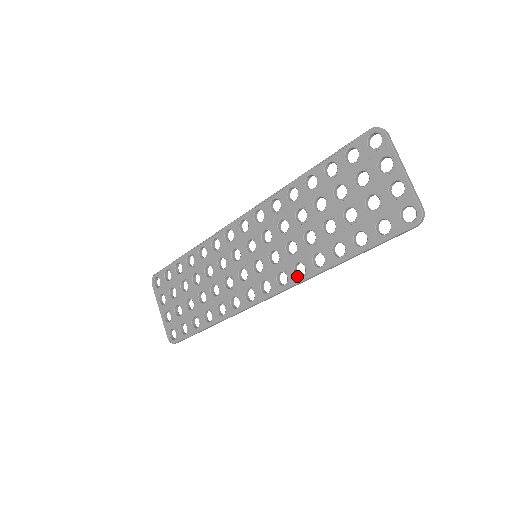
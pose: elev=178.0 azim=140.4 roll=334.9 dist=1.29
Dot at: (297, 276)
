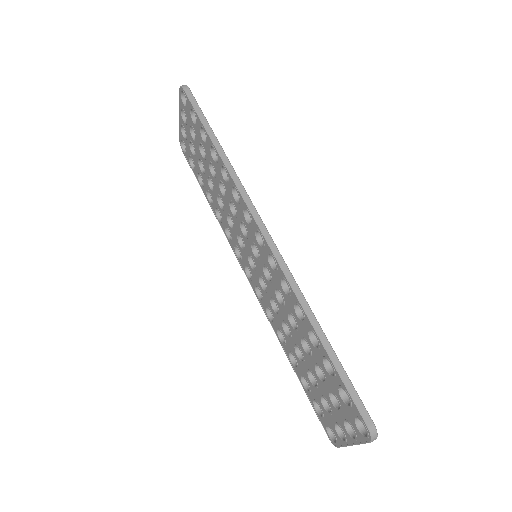
Dot at: (266, 312)
